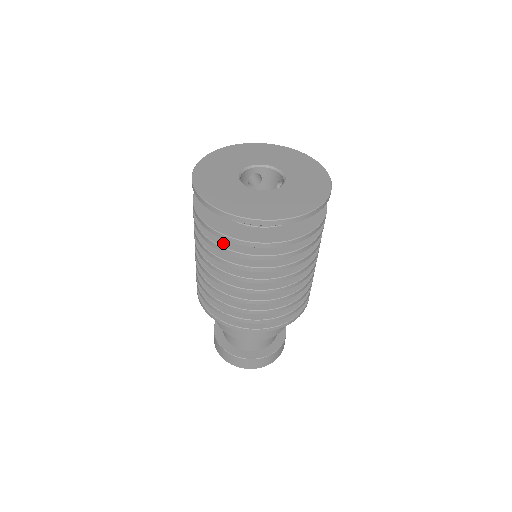
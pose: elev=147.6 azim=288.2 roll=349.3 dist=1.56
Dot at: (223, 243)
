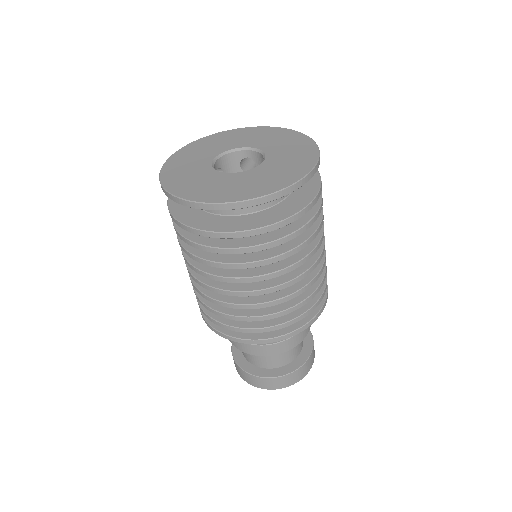
Dot at: (275, 236)
